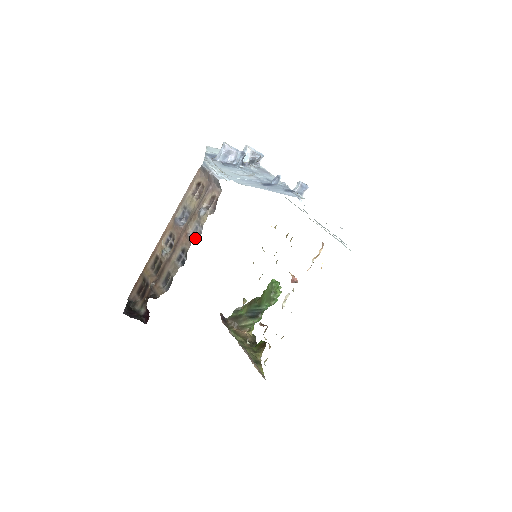
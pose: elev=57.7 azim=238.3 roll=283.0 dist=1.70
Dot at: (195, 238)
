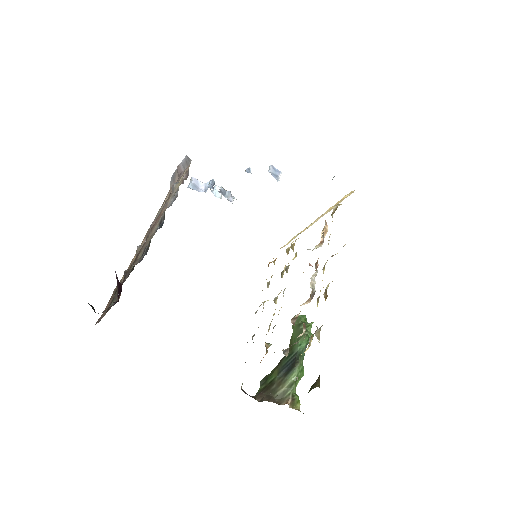
Dot at: occluded
